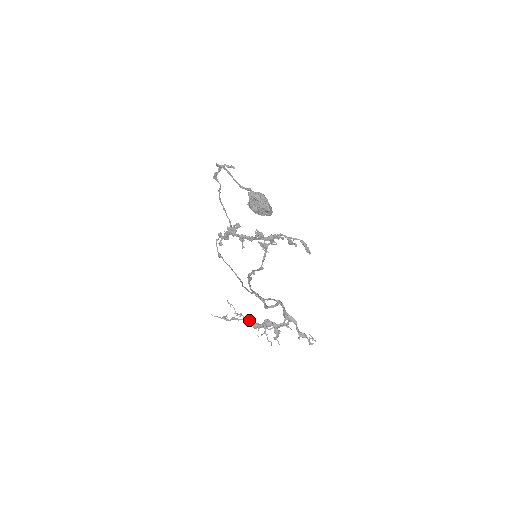
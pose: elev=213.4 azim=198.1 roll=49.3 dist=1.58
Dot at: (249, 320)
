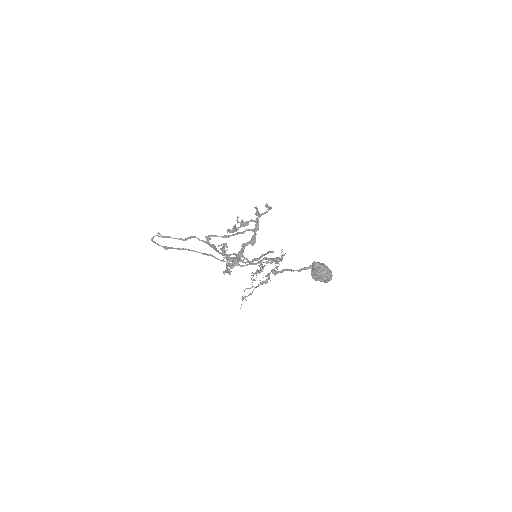
Dot at: occluded
